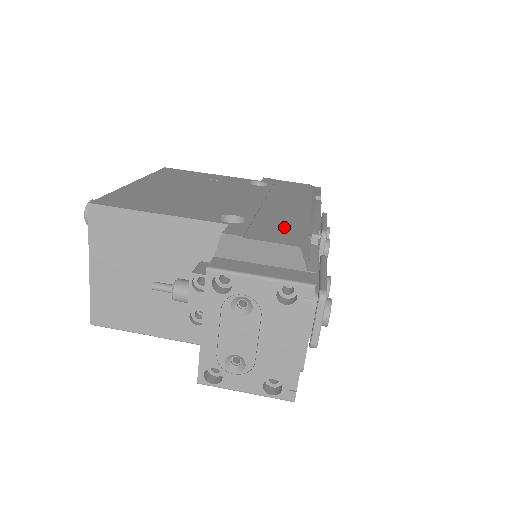
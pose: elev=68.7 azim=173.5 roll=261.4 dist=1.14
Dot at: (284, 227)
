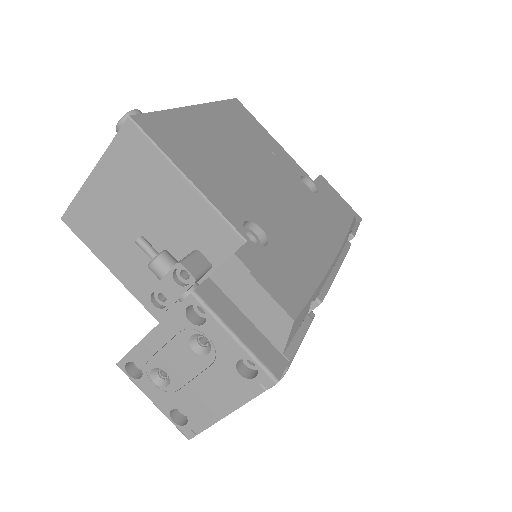
Dot at: (296, 276)
